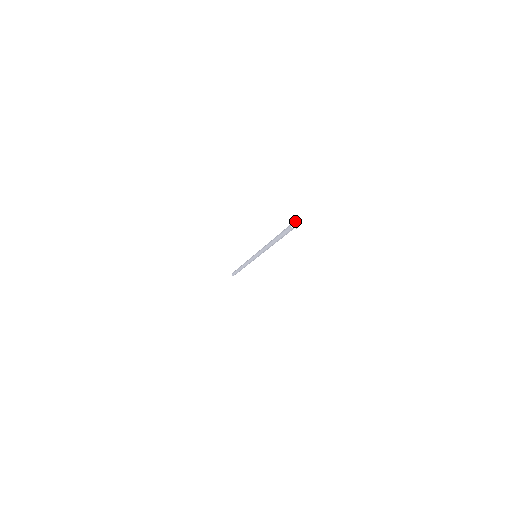
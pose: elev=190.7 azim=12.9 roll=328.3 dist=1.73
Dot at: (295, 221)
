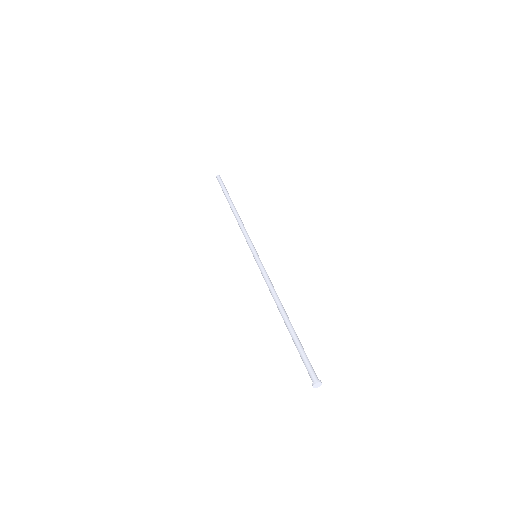
Dot at: (317, 383)
